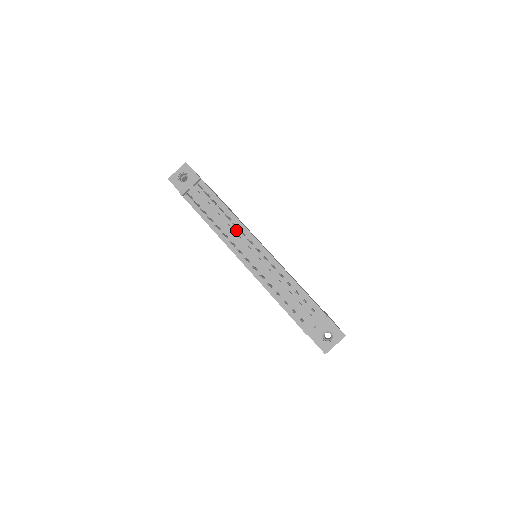
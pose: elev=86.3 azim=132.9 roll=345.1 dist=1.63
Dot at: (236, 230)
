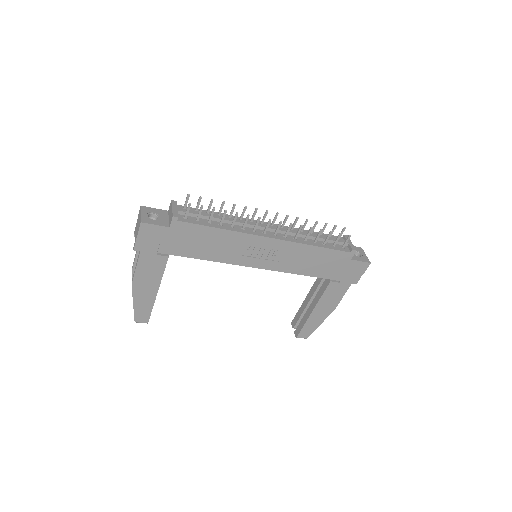
Dot at: occluded
